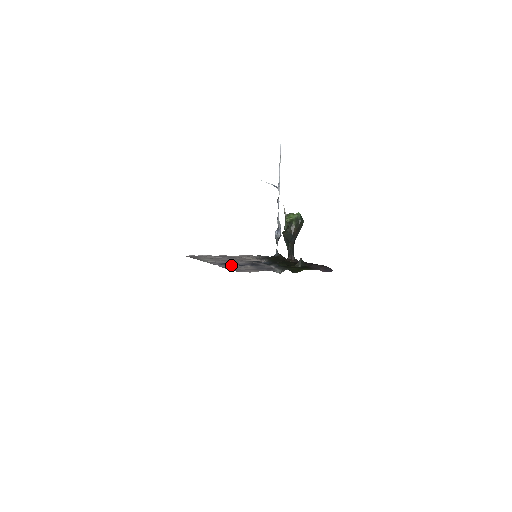
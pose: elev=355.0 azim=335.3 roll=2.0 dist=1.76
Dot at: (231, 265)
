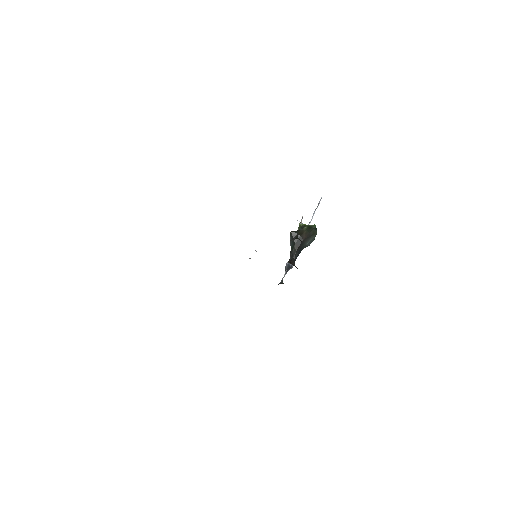
Dot at: occluded
